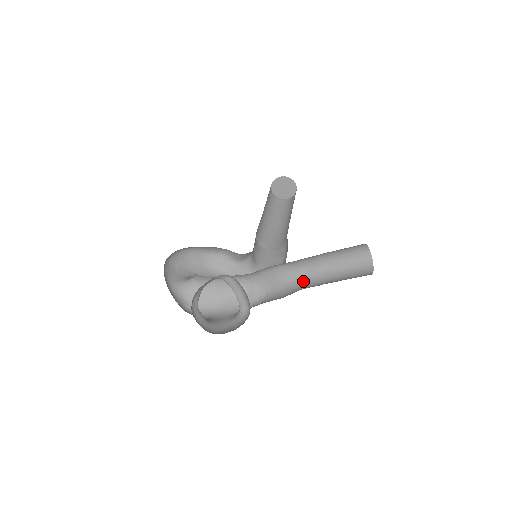
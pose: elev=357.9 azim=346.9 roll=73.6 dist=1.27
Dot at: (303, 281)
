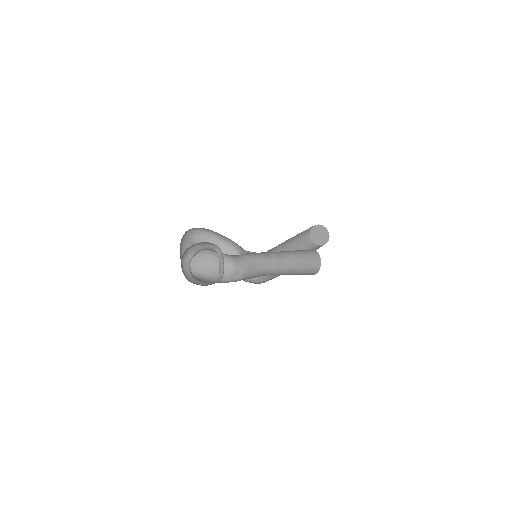
Dot at: (270, 272)
